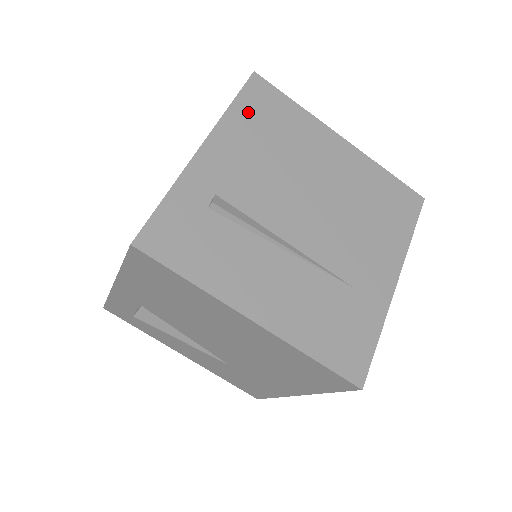
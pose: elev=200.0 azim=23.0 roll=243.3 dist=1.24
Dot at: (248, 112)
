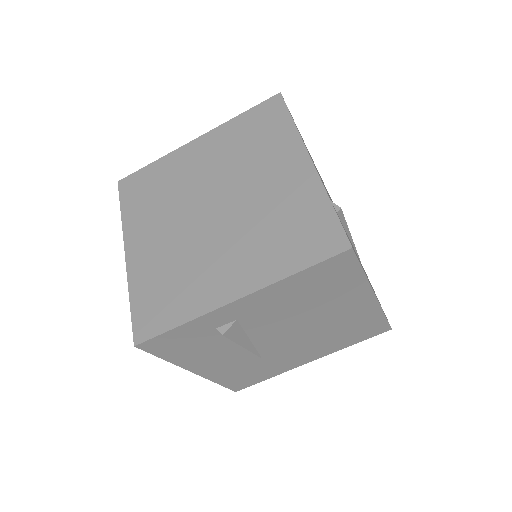
Dot at: occluded
